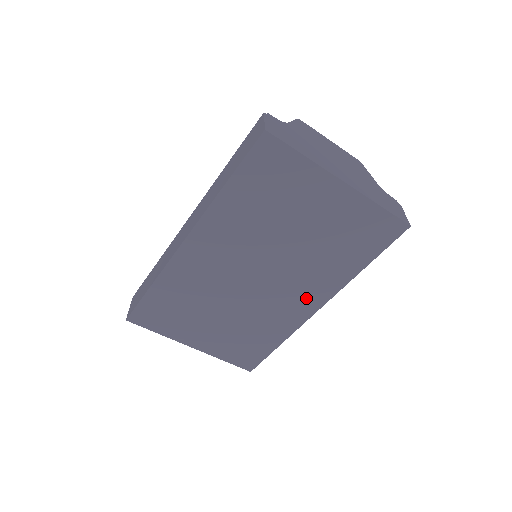
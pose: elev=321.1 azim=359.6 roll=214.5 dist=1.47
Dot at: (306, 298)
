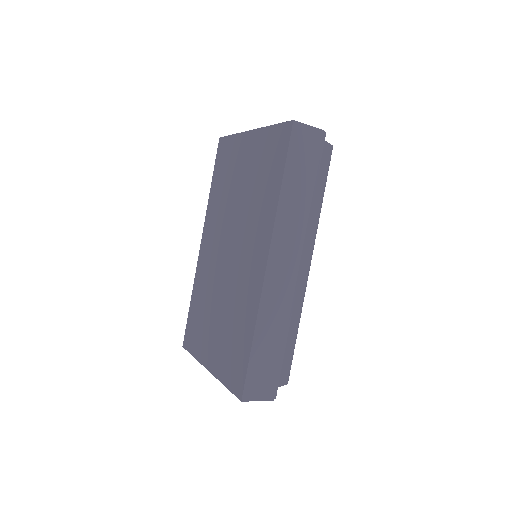
Dot at: (257, 255)
